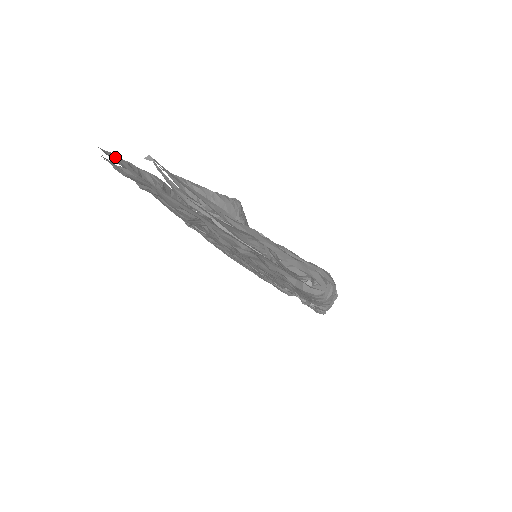
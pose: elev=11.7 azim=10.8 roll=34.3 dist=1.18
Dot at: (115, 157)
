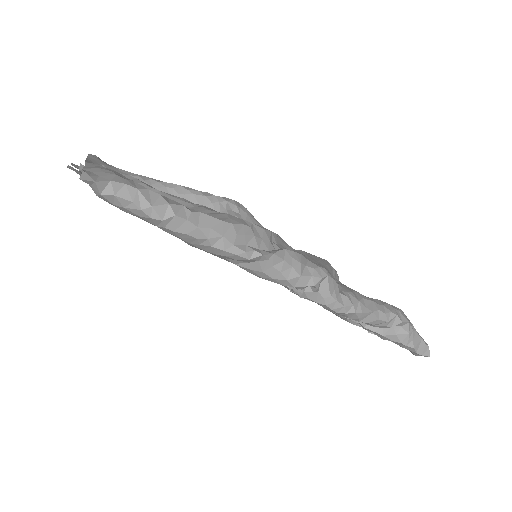
Dot at: occluded
